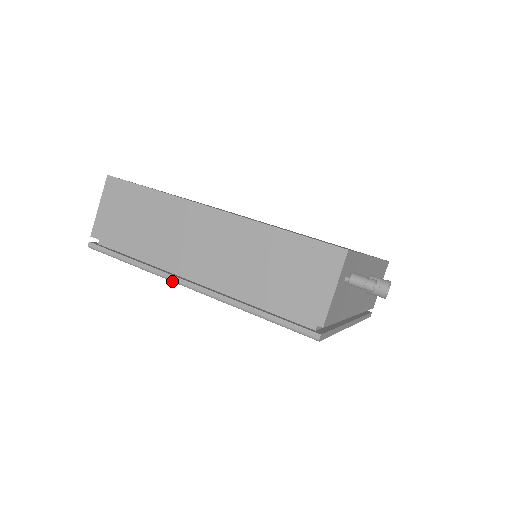
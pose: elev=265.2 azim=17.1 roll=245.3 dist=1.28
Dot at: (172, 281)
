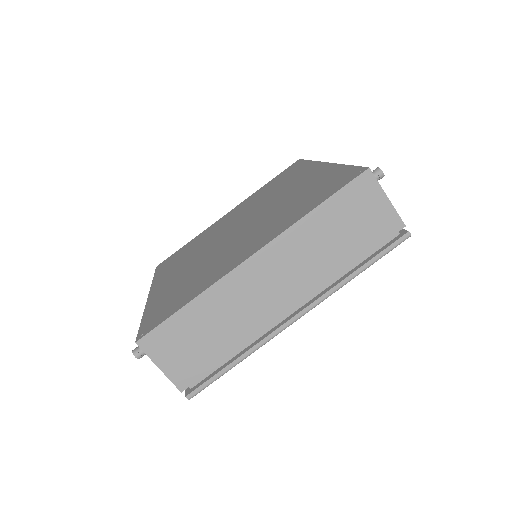
Dot at: occluded
